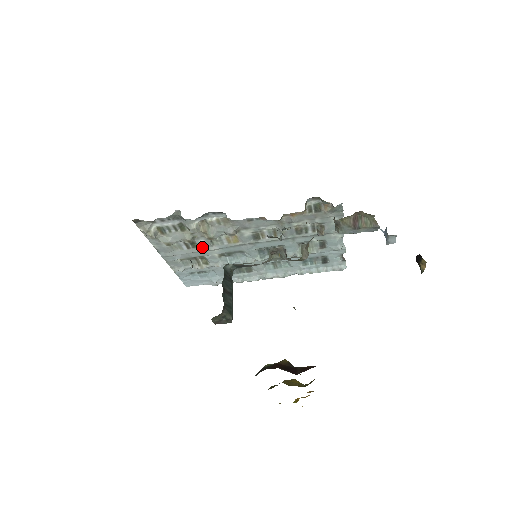
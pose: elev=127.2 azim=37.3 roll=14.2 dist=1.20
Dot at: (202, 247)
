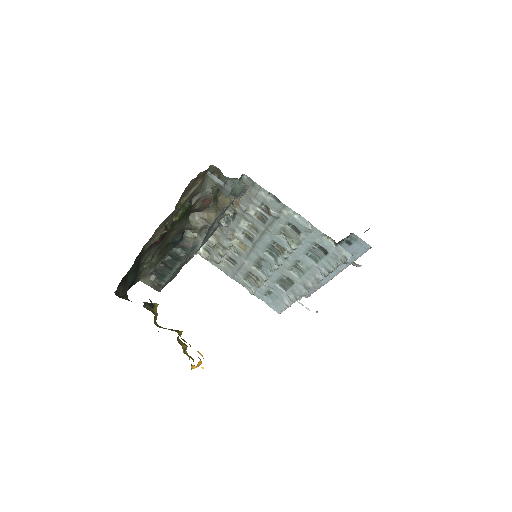
Dot at: (238, 261)
